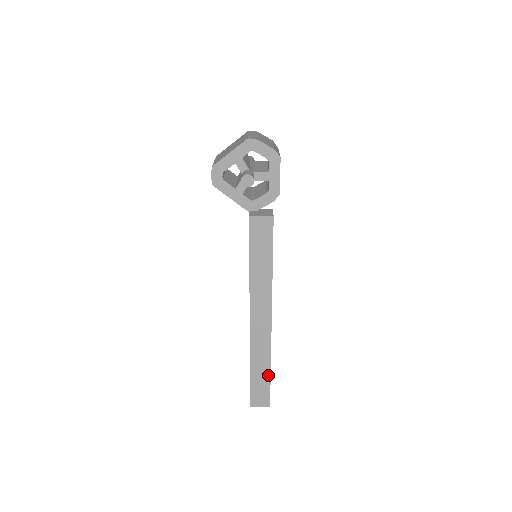
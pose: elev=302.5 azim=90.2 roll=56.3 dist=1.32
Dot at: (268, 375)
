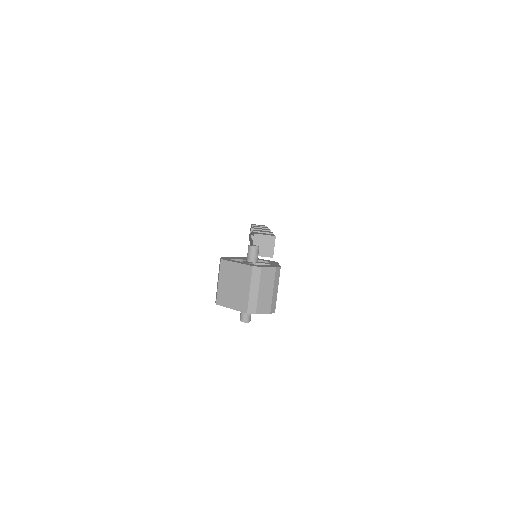
Dot at: occluded
